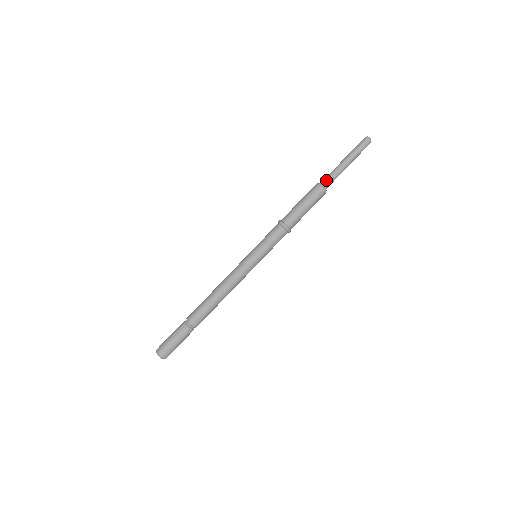
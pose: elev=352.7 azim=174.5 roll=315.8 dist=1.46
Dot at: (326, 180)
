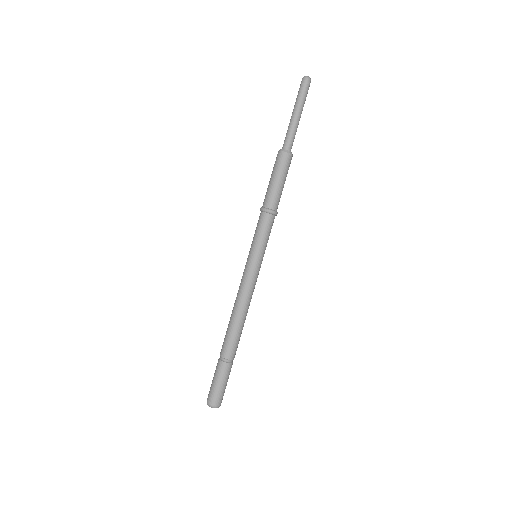
Dot at: (284, 142)
